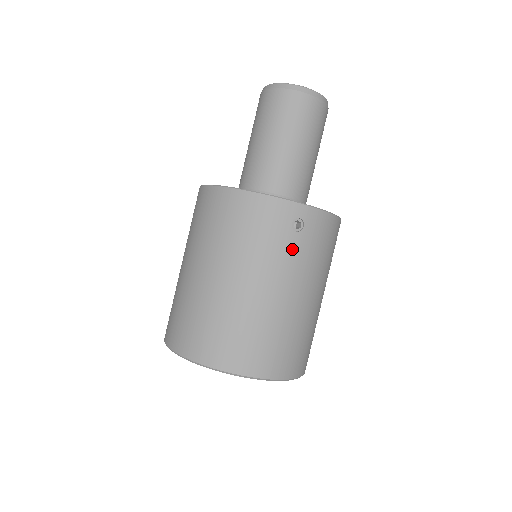
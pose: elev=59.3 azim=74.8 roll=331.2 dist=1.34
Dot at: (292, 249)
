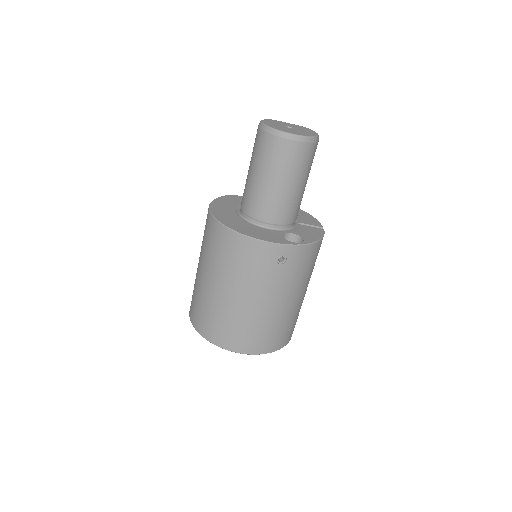
Dot at: (277, 276)
